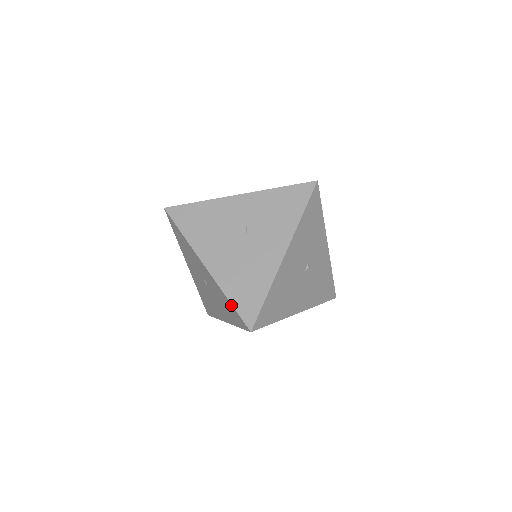
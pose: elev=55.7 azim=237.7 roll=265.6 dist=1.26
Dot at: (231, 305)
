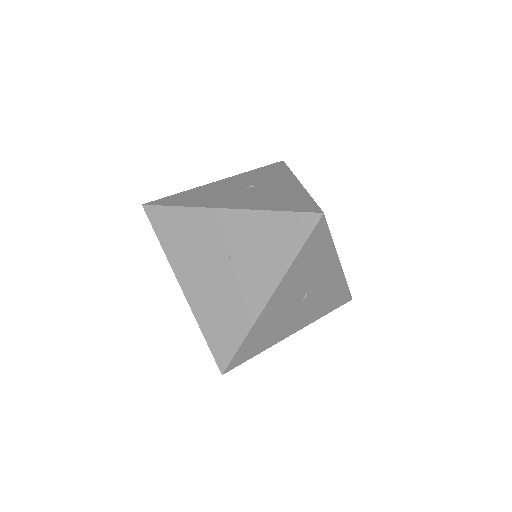
Dot at: (206, 339)
